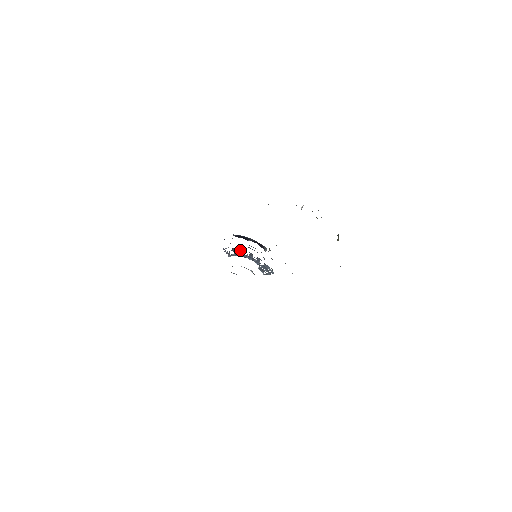
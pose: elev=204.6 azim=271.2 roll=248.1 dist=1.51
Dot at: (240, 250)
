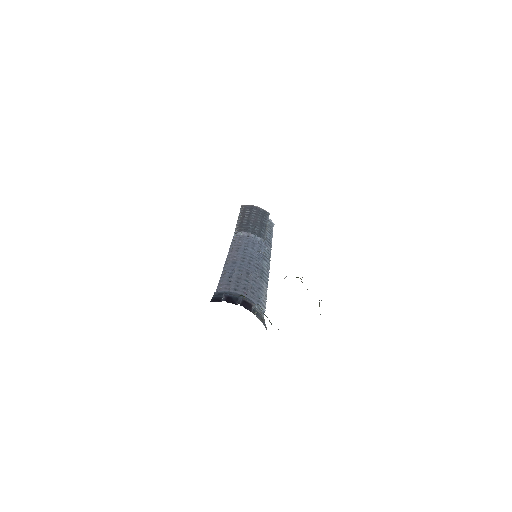
Dot at: (235, 280)
